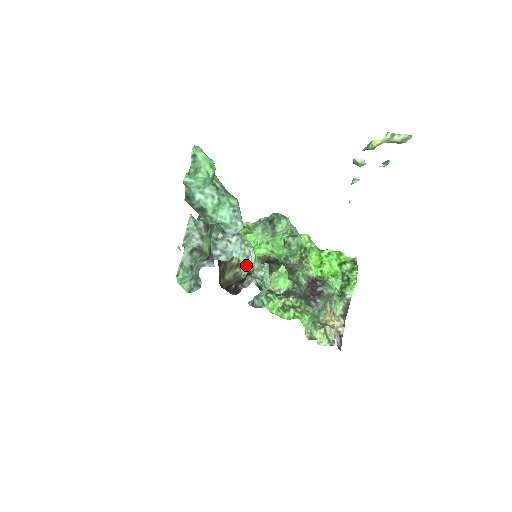
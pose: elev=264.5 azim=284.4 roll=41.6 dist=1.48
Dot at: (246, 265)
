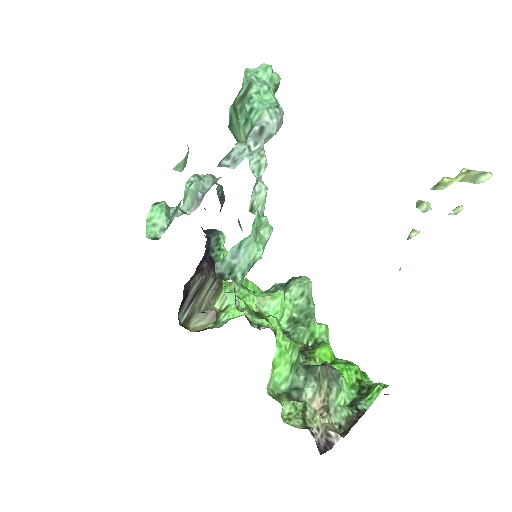
Dot at: (226, 319)
